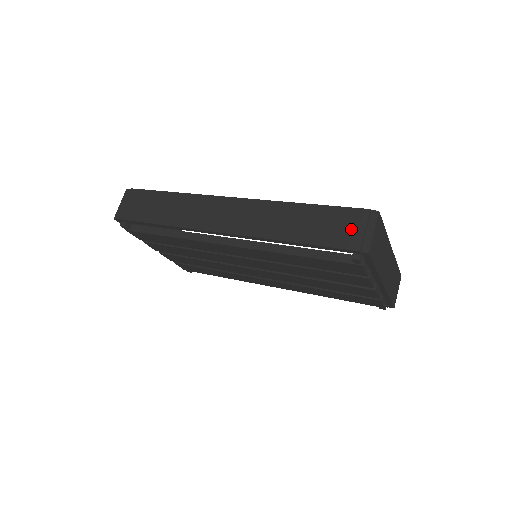
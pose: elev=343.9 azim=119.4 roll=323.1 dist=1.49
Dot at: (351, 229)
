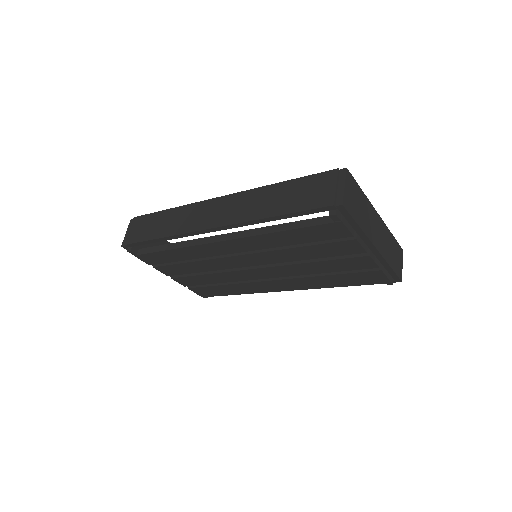
Dot at: (324, 189)
